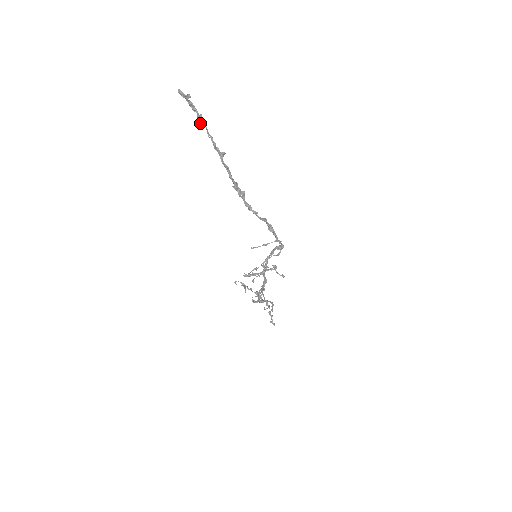
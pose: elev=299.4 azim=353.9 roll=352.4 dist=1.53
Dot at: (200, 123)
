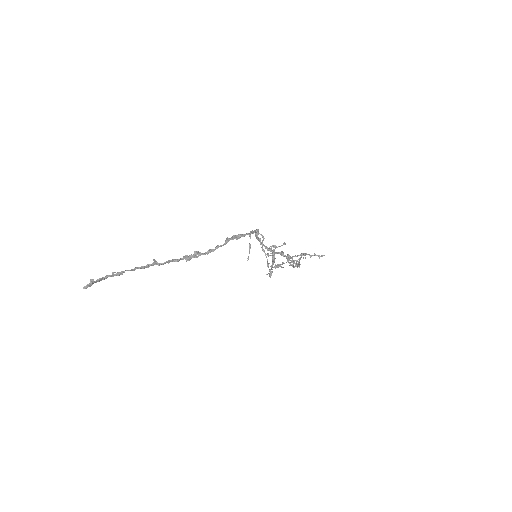
Dot at: occluded
